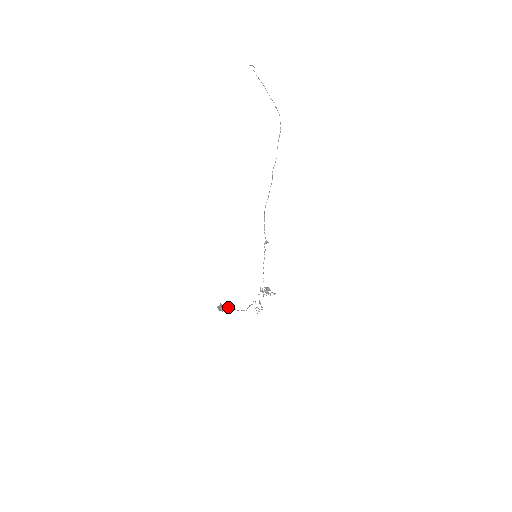
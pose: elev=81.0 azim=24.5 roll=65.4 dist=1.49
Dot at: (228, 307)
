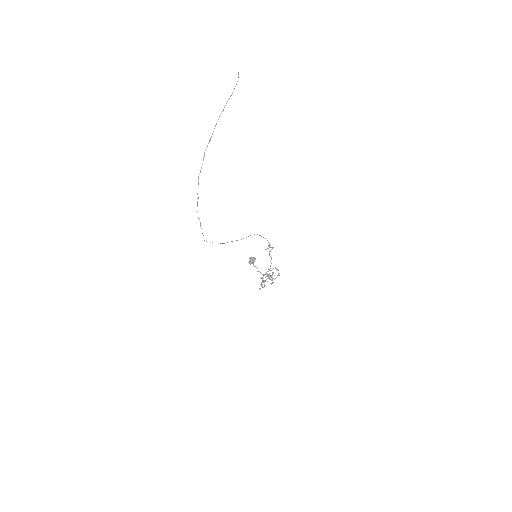
Dot at: (253, 265)
